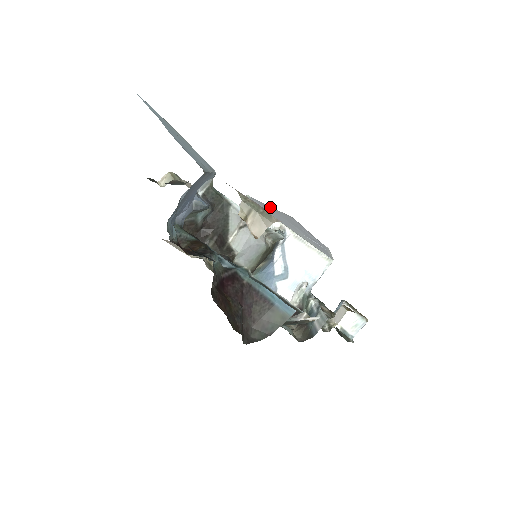
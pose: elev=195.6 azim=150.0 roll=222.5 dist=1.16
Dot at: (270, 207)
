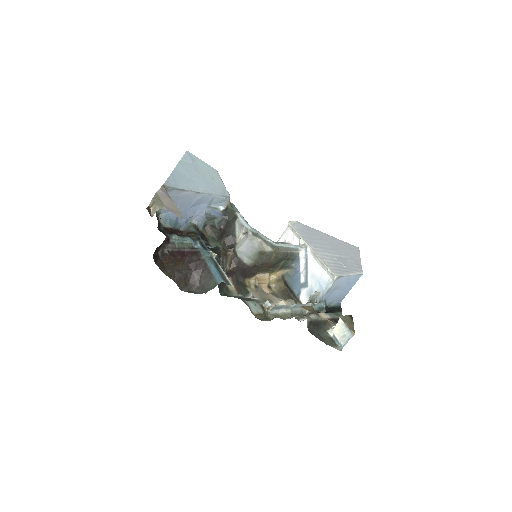
Dot at: (322, 233)
